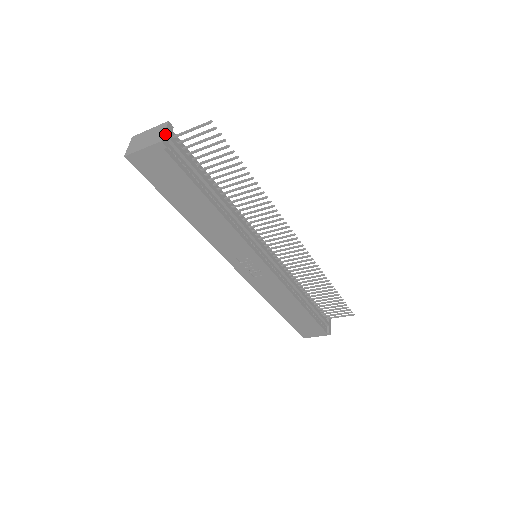
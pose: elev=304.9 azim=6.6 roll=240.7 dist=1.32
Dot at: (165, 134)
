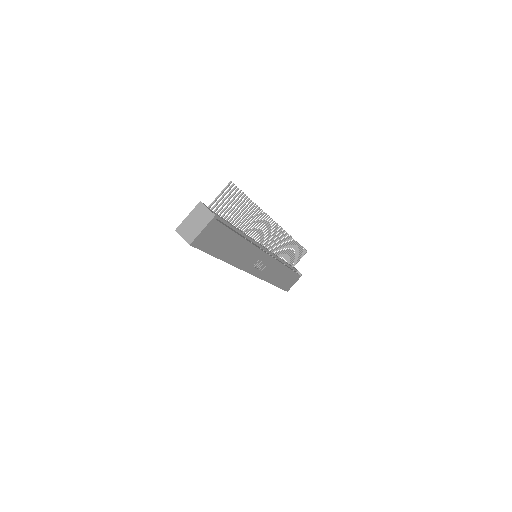
Dot at: (210, 210)
